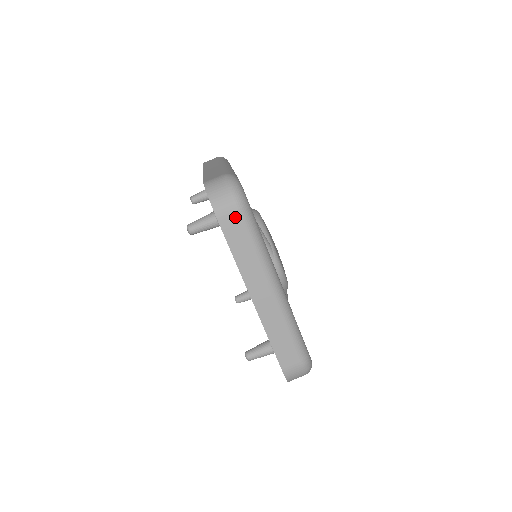
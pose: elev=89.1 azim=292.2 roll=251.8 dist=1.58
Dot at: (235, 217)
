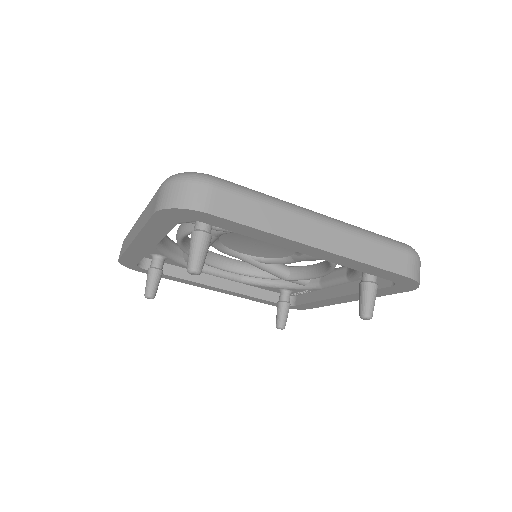
Dot at: (219, 195)
